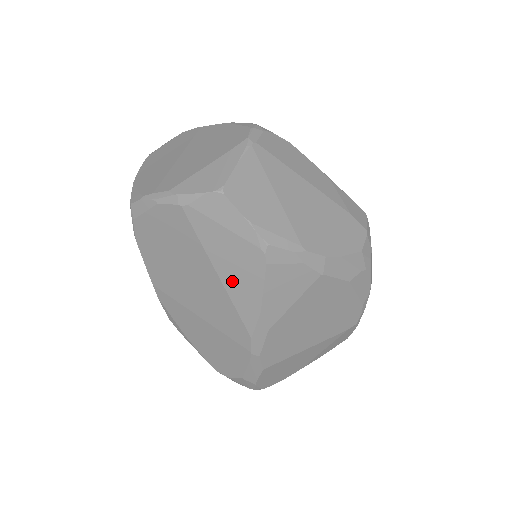
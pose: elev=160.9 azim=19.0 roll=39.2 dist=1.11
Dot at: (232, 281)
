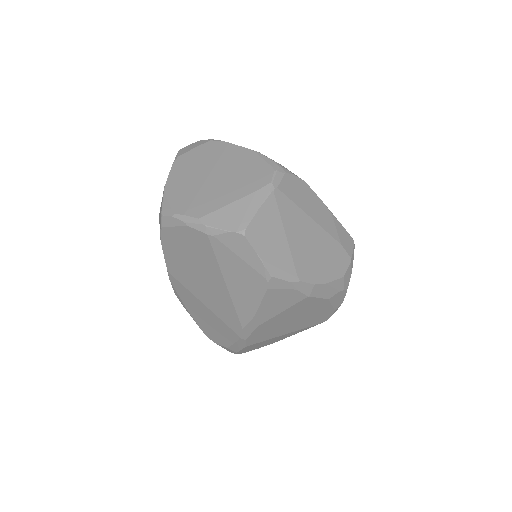
Dot at: (237, 292)
